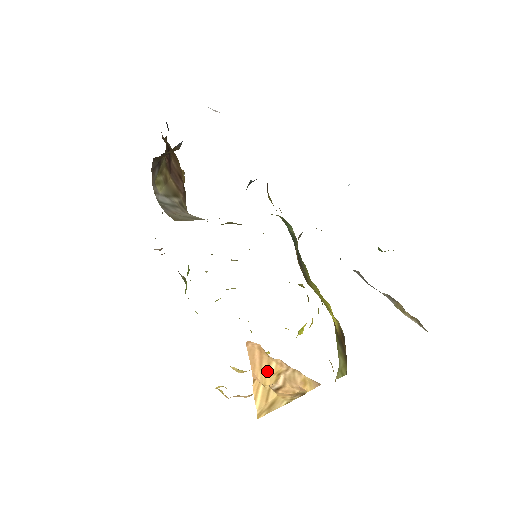
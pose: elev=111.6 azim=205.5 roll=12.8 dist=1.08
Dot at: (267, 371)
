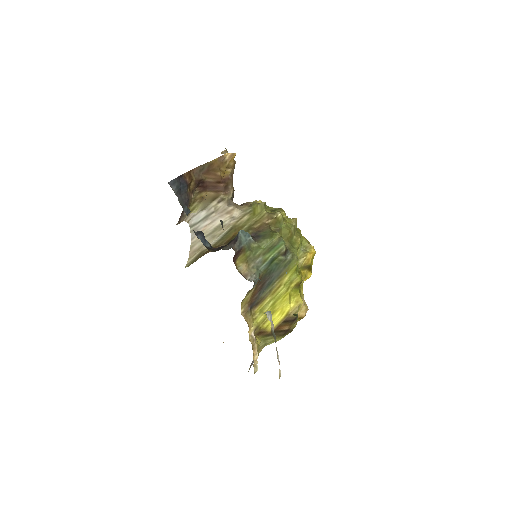
Dot at: occluded
